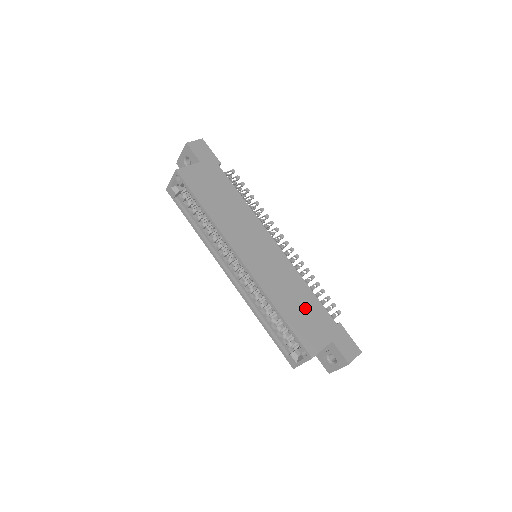
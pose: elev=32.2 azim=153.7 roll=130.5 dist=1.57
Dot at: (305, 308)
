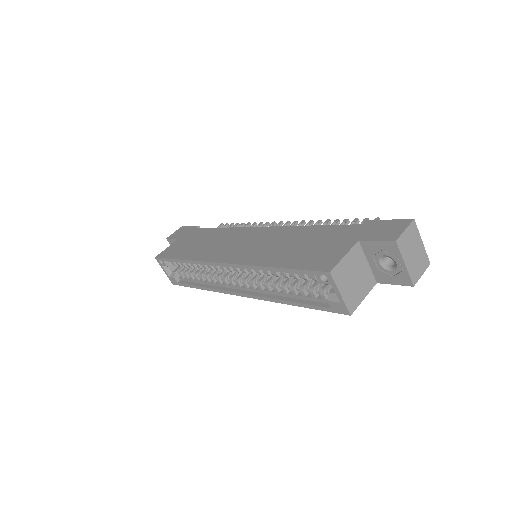
Dot at: (308, 242)
